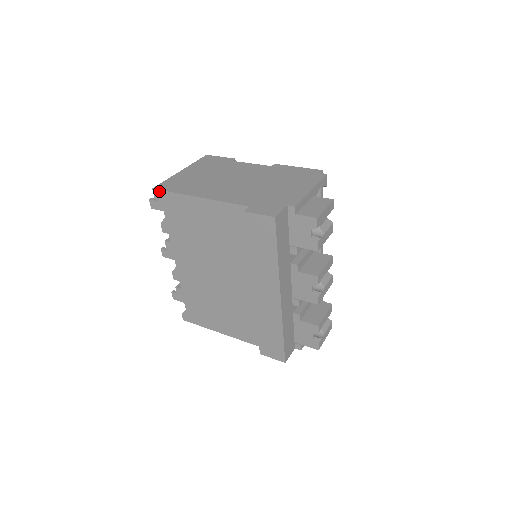
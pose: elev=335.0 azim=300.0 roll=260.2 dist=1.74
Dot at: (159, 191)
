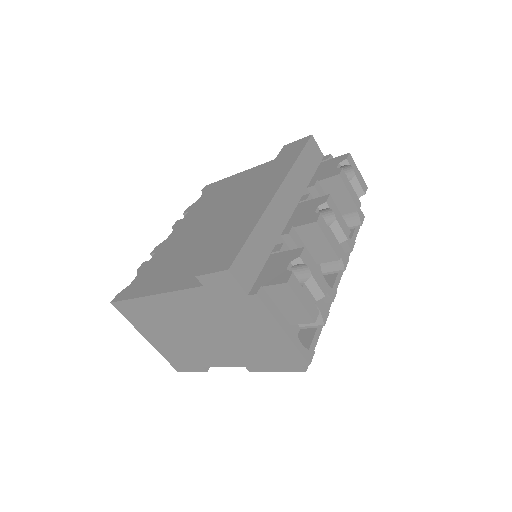
Dot at: (210, 184)
